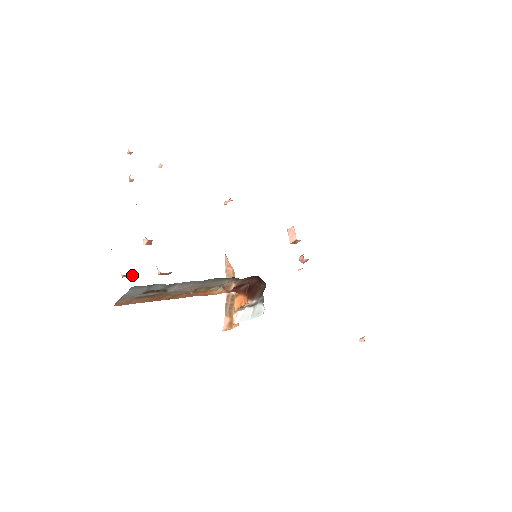
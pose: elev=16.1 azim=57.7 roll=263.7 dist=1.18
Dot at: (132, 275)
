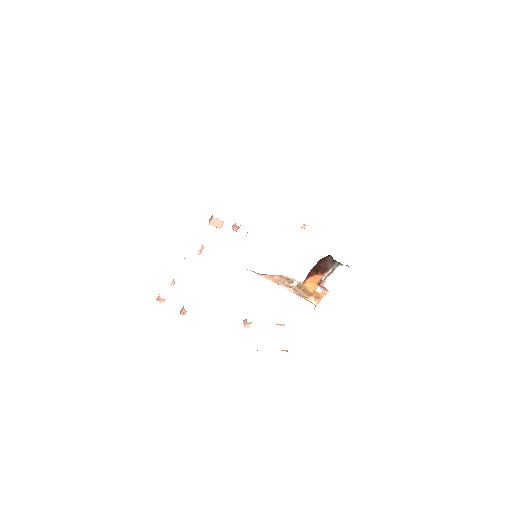
Dot at: occluded
